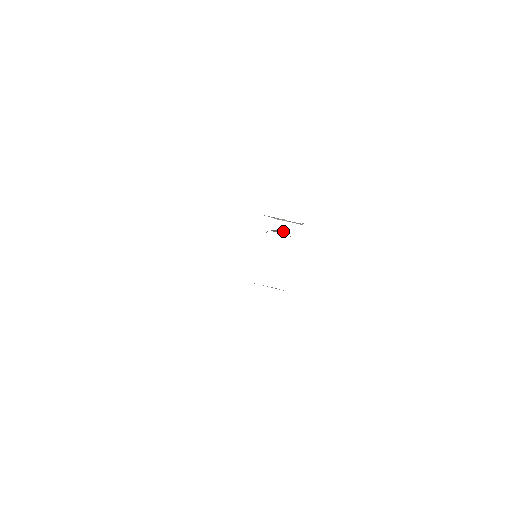
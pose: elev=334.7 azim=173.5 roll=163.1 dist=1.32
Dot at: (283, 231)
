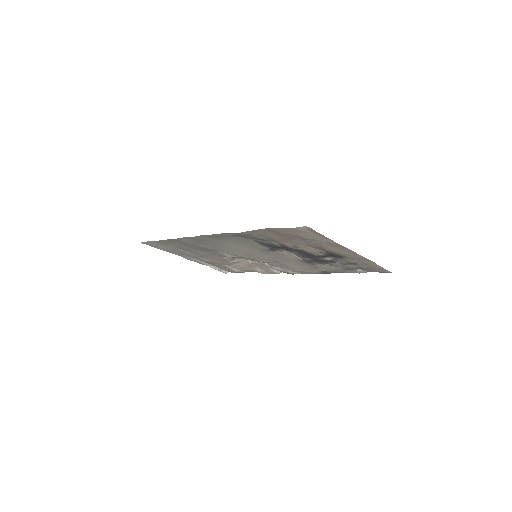
Dot at: occluded
